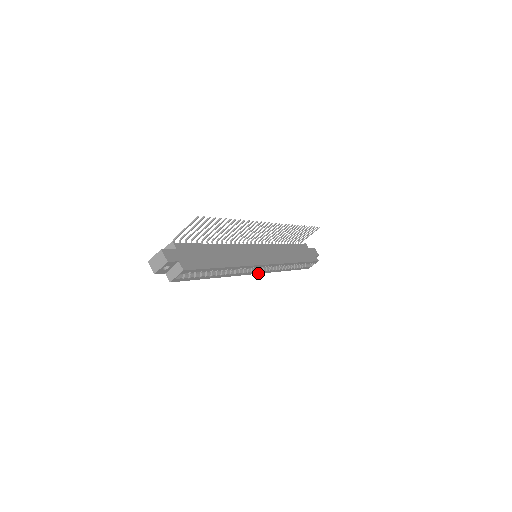
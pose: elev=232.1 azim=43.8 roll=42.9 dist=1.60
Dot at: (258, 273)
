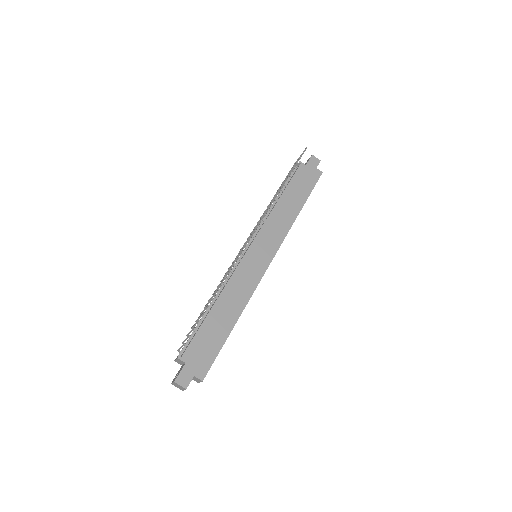
Dot at: occluded
